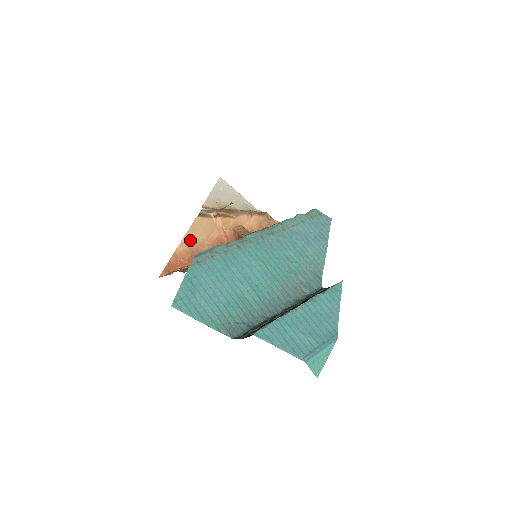
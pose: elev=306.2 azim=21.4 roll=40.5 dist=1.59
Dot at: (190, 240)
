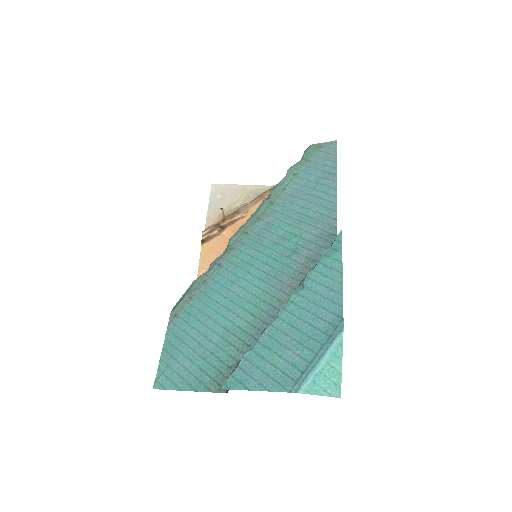
Dot at: occluded
